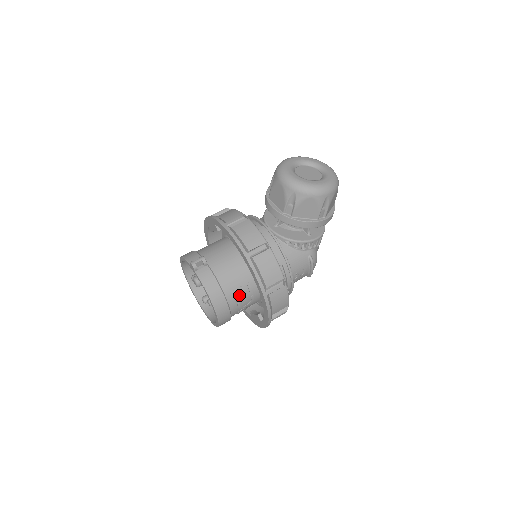
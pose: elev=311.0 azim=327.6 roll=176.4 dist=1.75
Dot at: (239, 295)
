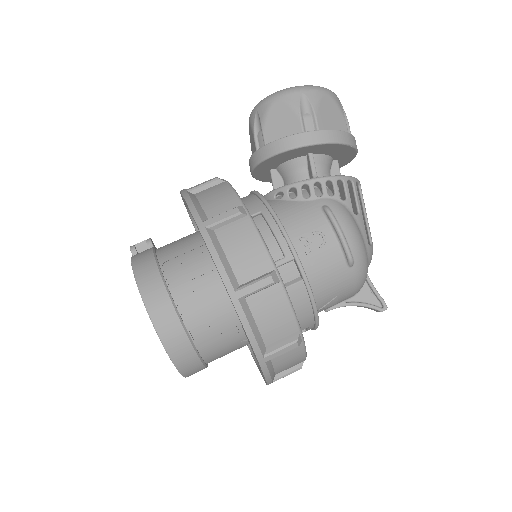
Dot at: (189, 271)
